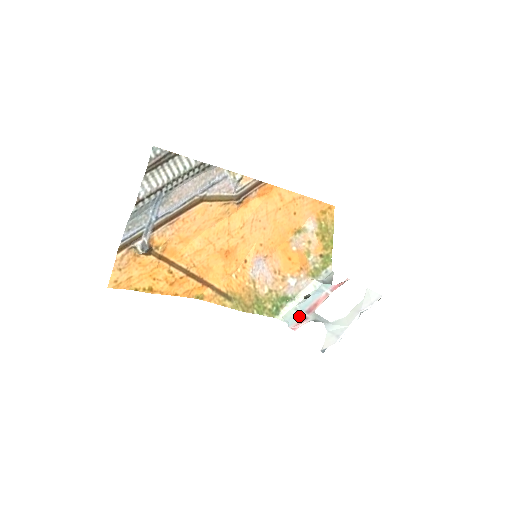
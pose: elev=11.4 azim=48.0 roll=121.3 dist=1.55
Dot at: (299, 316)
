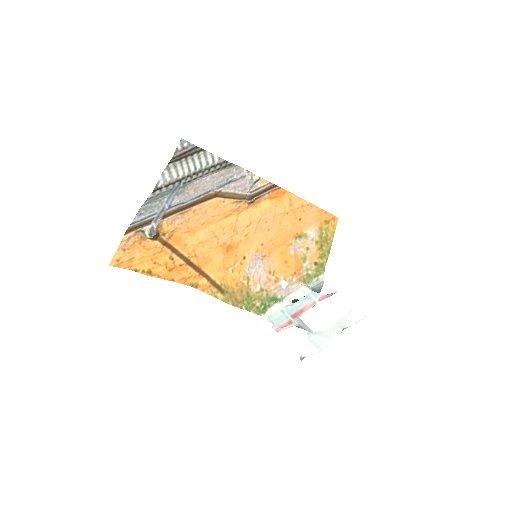
Dot at: (284, 319)
